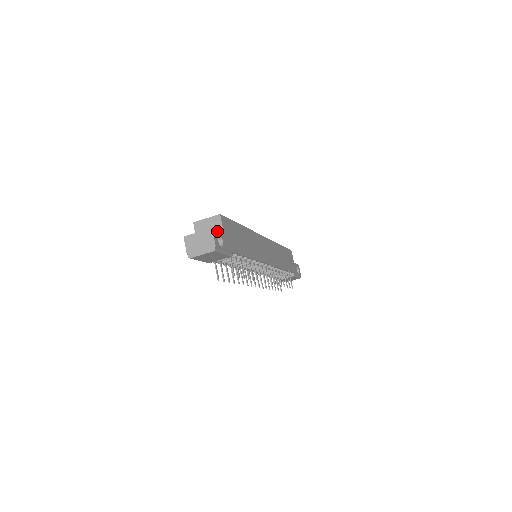
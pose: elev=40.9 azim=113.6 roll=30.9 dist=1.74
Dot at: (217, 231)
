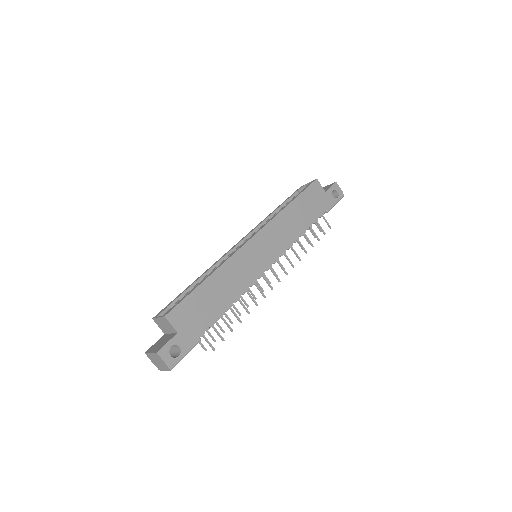
Dot at: (166, 345)
